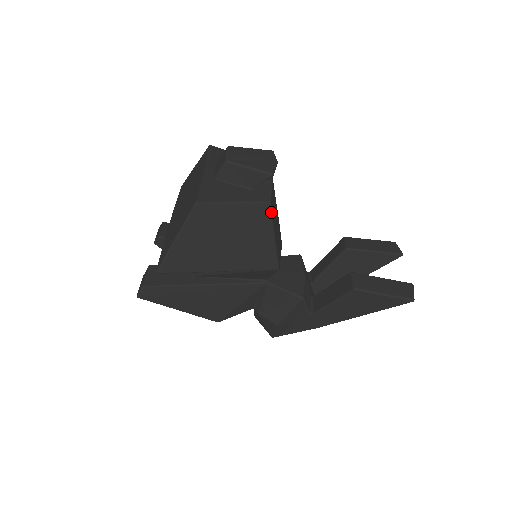
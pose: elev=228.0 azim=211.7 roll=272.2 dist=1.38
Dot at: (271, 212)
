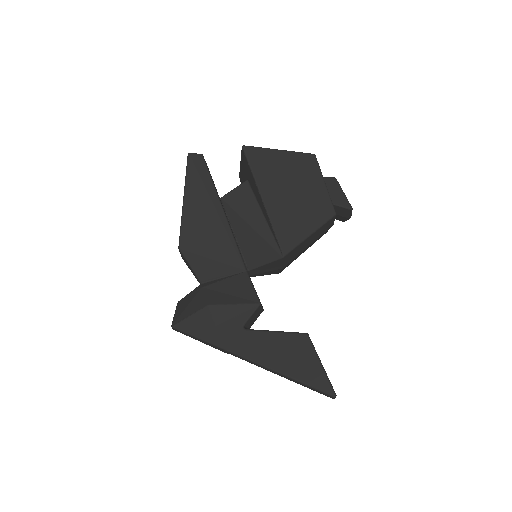
Dot at: (329, 220)
